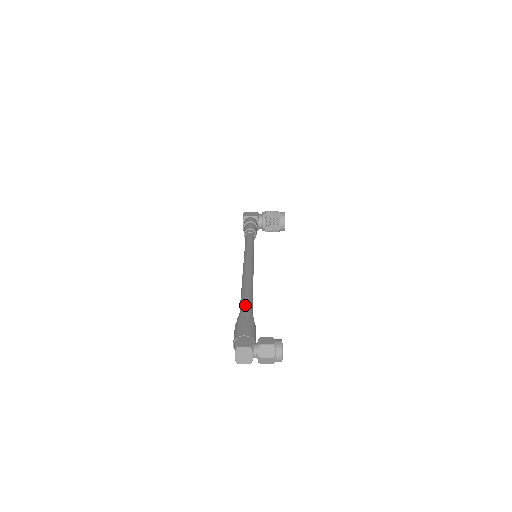
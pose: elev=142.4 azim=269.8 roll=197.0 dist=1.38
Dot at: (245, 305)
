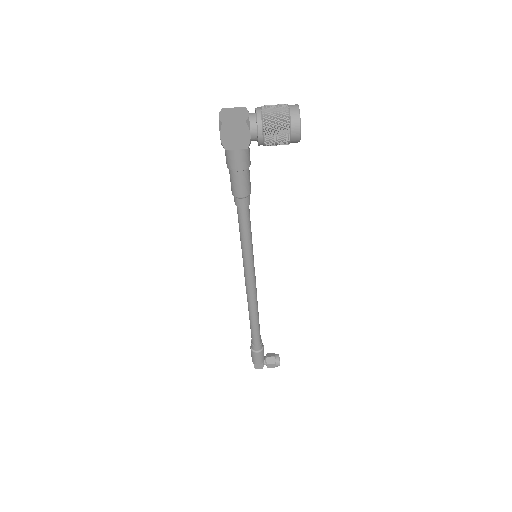
Dot at: (255, 339)
